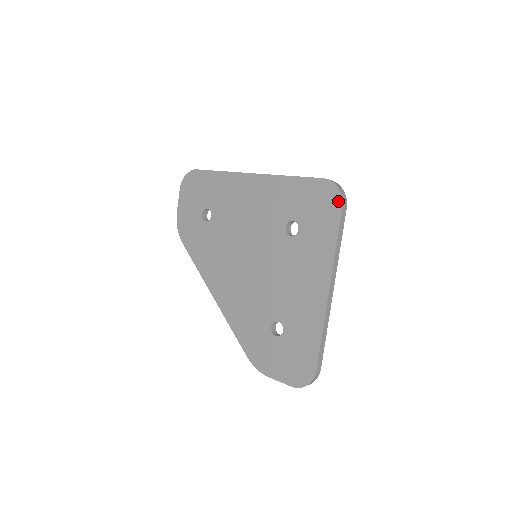
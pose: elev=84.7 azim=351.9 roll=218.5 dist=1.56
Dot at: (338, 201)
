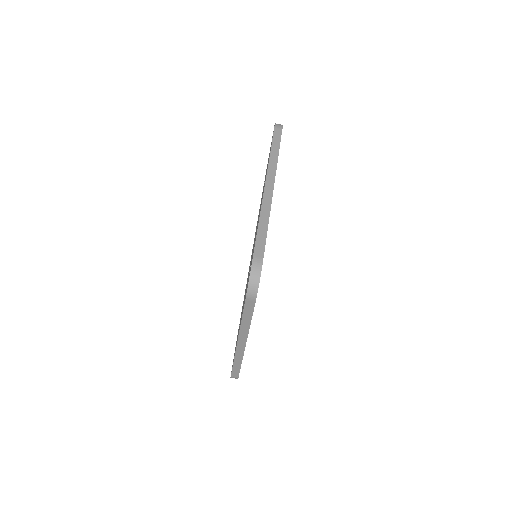
Dot at: (247, 291)
